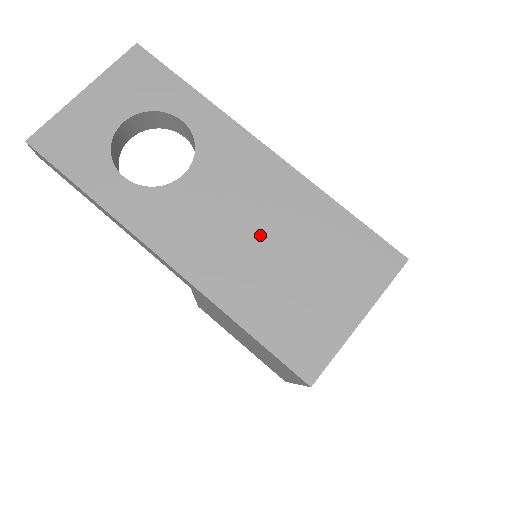
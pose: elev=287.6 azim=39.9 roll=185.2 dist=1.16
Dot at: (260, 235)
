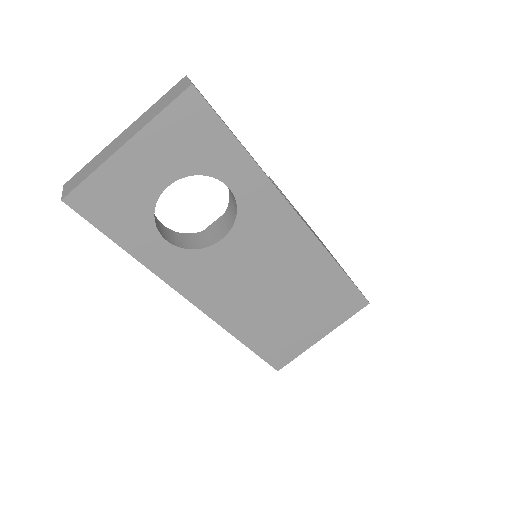
Dot at: (273, 288)
